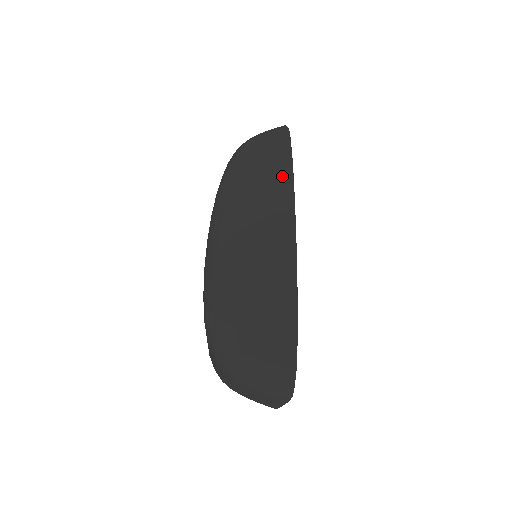
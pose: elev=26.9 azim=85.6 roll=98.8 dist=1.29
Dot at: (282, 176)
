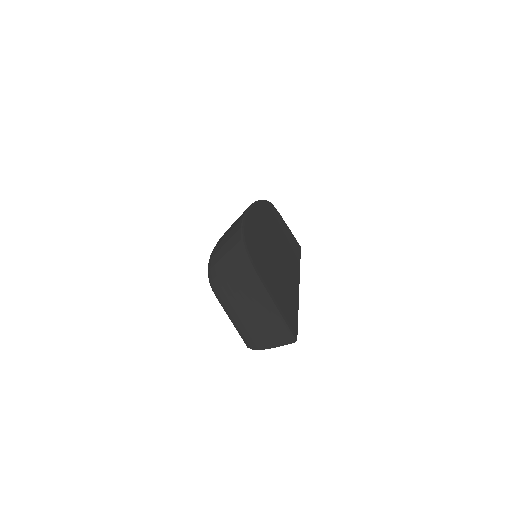
Dot at: occluded
